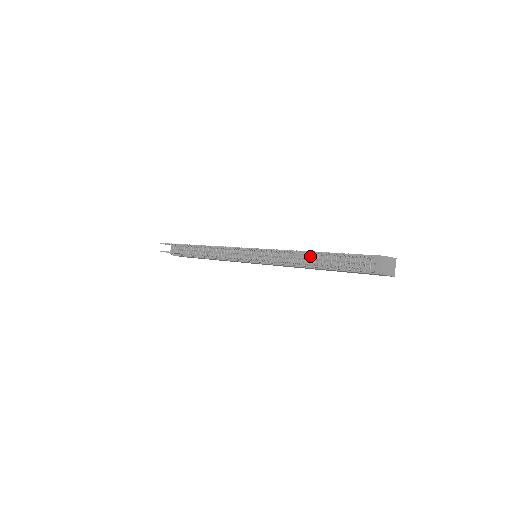
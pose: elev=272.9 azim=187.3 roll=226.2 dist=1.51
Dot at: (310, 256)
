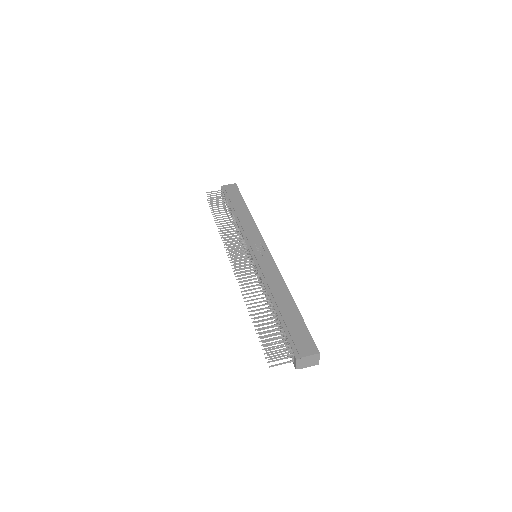
Dot at: (271, 303)
